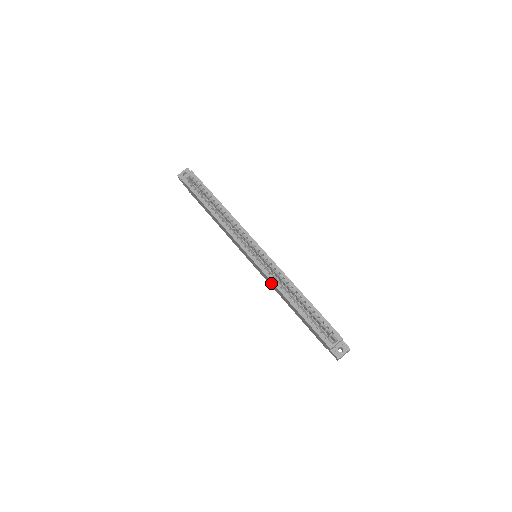
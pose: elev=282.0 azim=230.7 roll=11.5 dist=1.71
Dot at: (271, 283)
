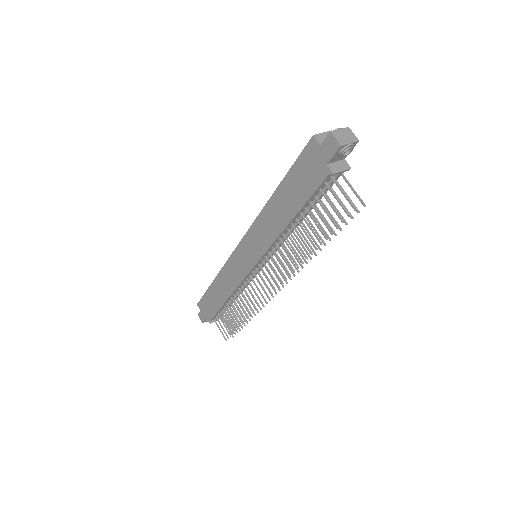
Dot at: (261, 228)
